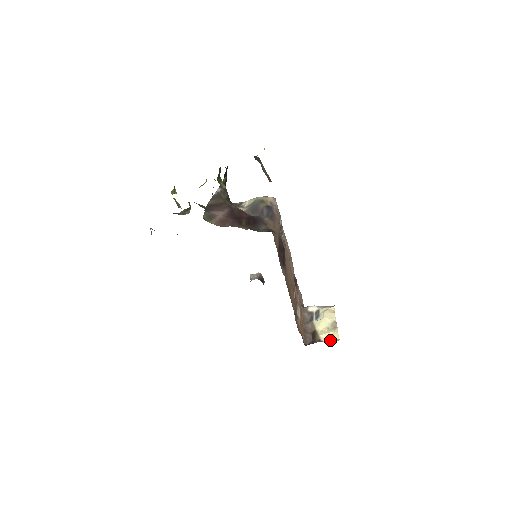
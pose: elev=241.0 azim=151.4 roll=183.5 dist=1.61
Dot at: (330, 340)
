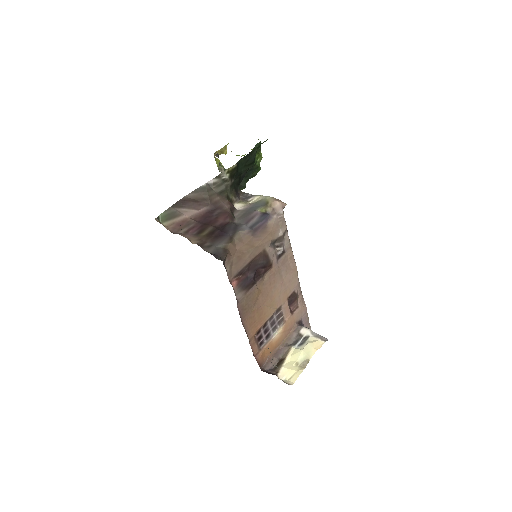
Dot at: (286, 378)
